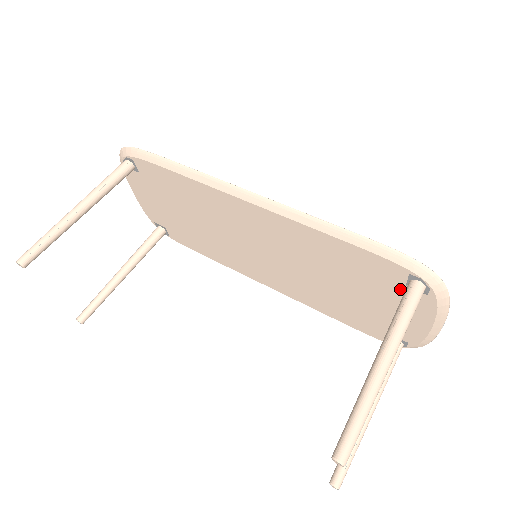
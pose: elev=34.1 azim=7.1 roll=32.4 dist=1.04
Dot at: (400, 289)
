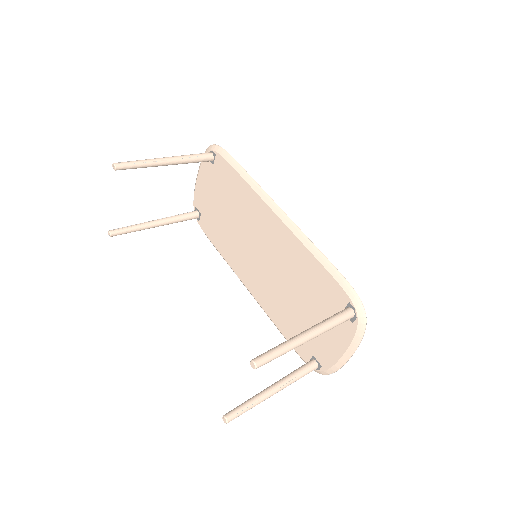
Dot at: occluded
